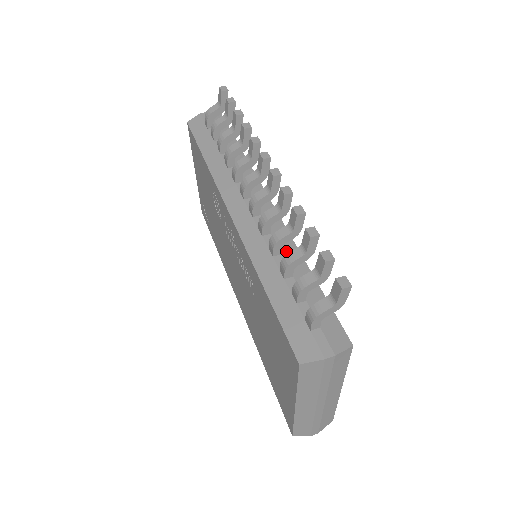
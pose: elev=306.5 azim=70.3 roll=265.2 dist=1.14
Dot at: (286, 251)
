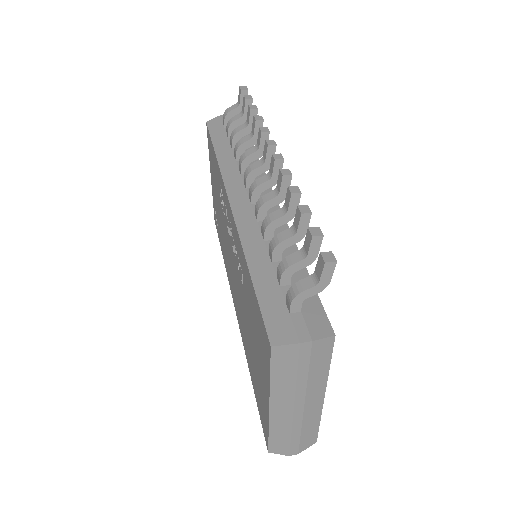
Dot at: occluded
